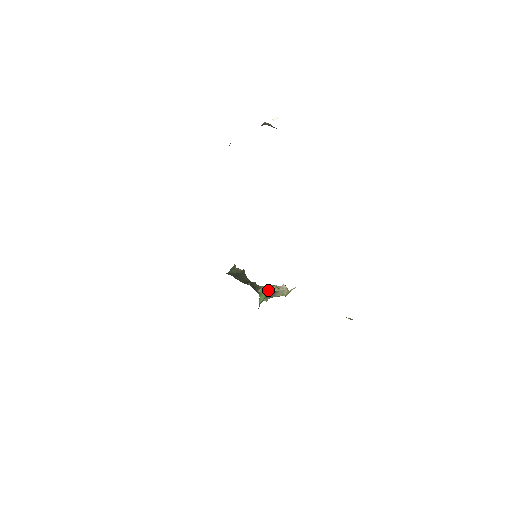
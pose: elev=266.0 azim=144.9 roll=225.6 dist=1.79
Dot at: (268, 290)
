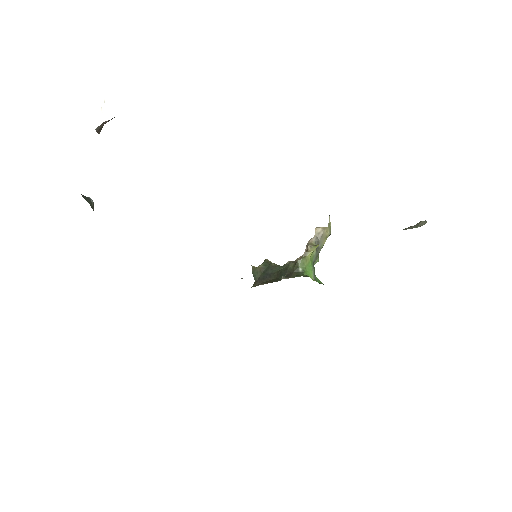
Dot at: (307, 258)
